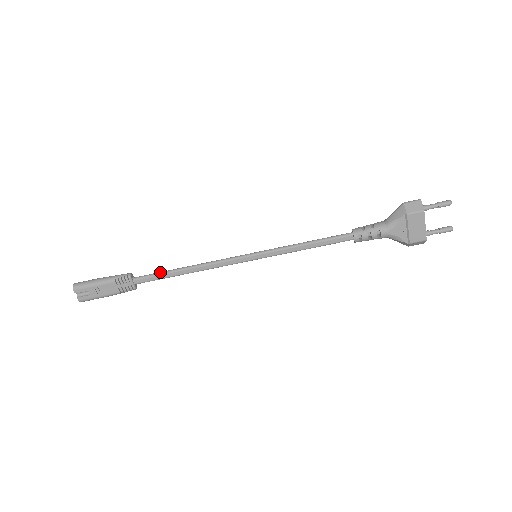
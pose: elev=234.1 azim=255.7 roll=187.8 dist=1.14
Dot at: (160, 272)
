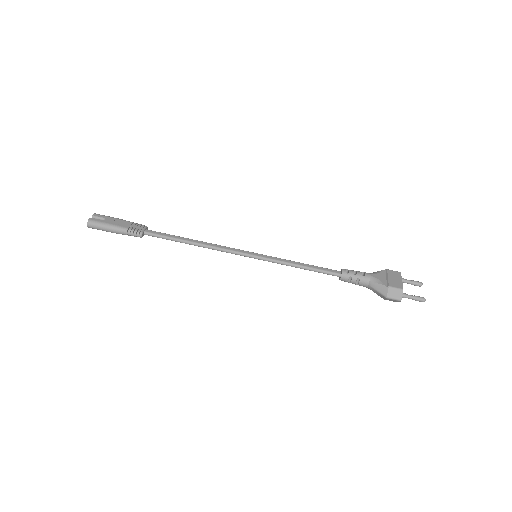
Dot at: (172, 235)
